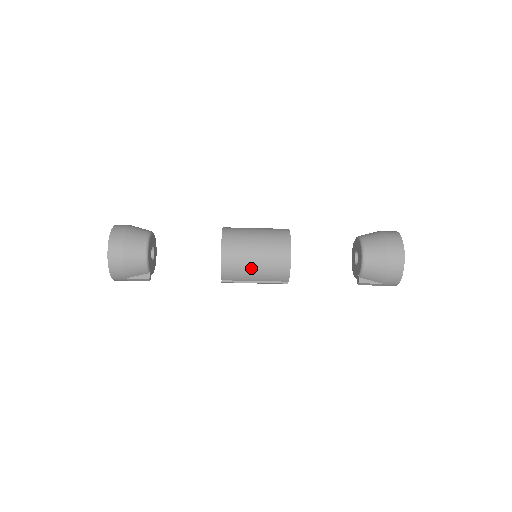
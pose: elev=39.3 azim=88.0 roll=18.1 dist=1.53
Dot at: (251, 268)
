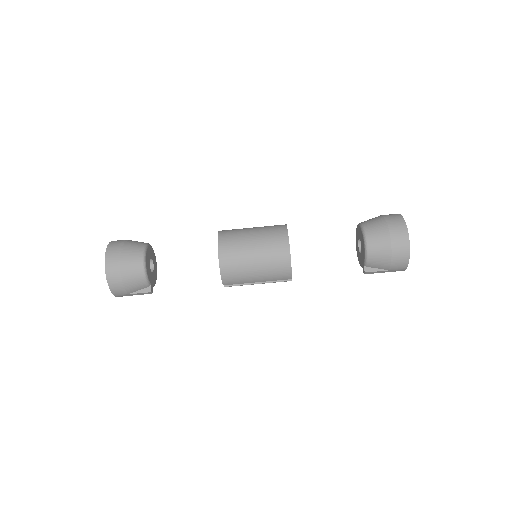
Dot at: (251, 270)
